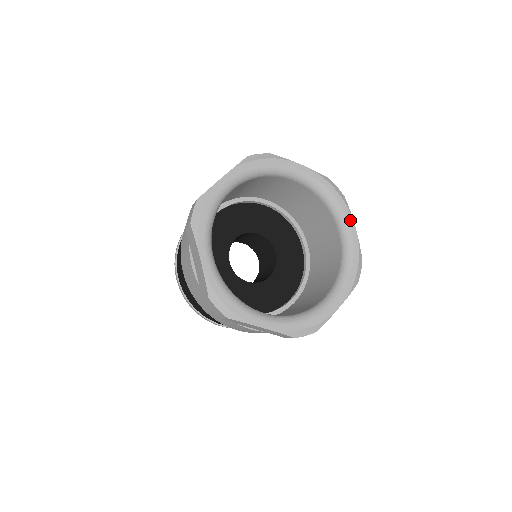
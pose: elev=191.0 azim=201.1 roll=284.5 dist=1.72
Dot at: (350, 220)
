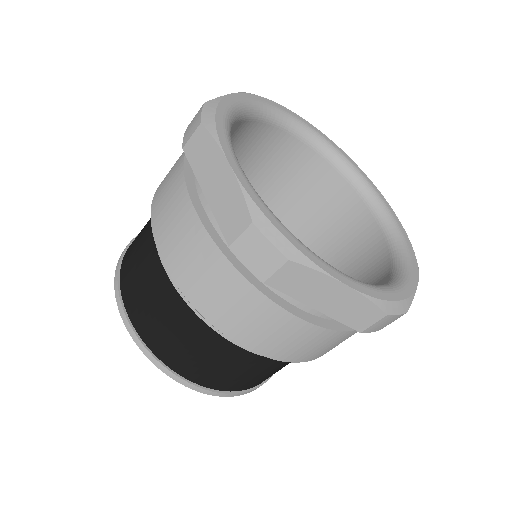
Dot at: (415, 273)
